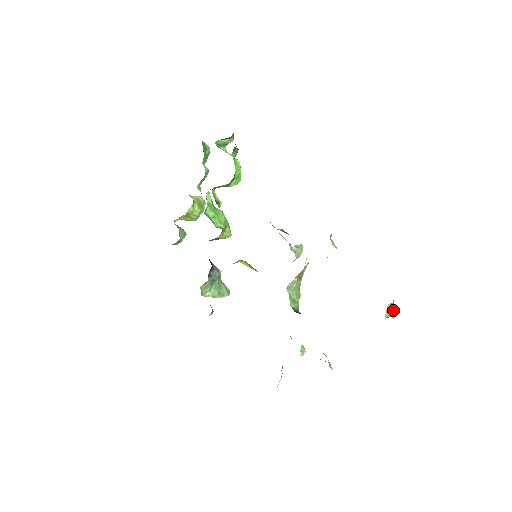
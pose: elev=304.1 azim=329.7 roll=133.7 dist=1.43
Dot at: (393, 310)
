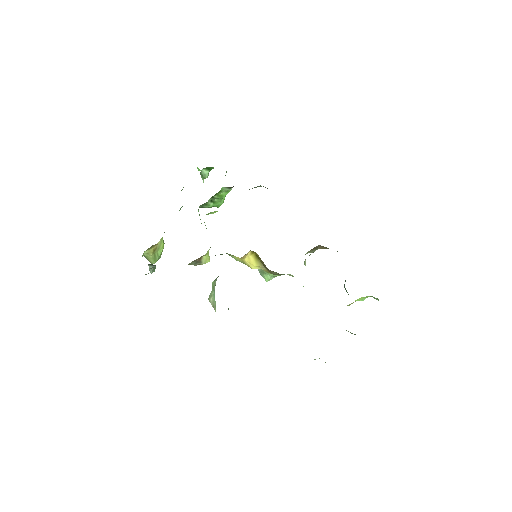
Dot at: occluded
